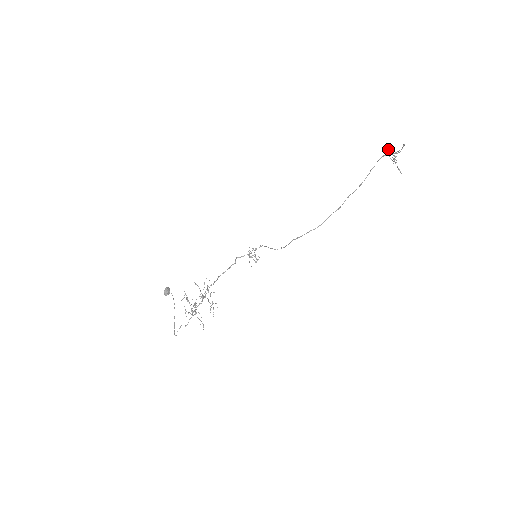
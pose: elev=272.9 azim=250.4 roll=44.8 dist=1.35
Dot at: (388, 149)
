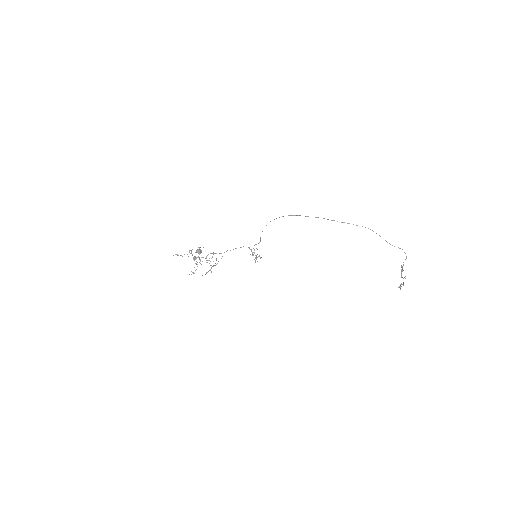
Dot at: occluded
